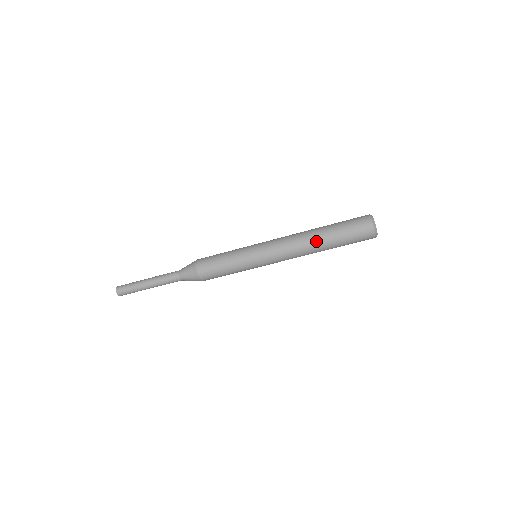
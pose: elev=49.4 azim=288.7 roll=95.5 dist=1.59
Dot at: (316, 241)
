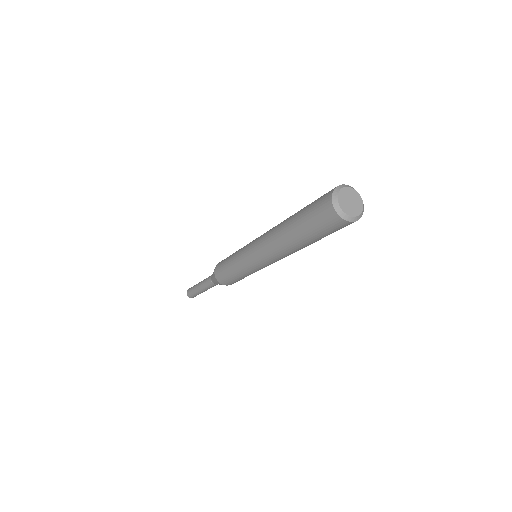
Dot at: (297, 248)
